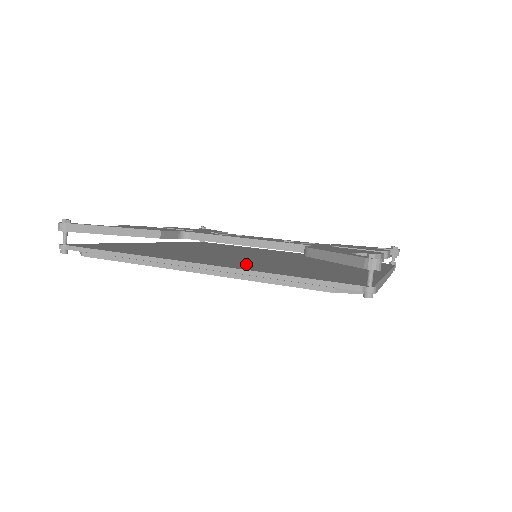
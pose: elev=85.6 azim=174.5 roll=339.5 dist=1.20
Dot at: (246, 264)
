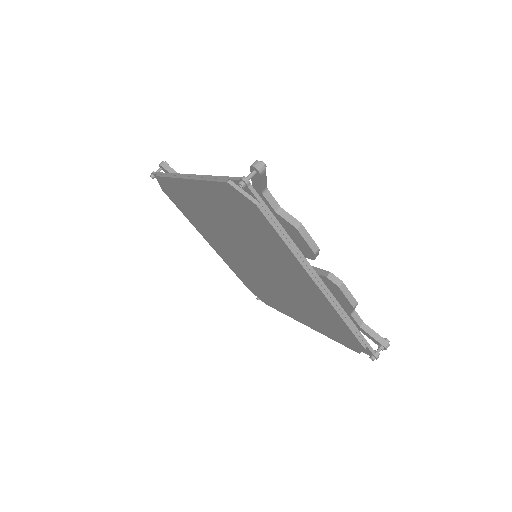
Dot at: occluded
